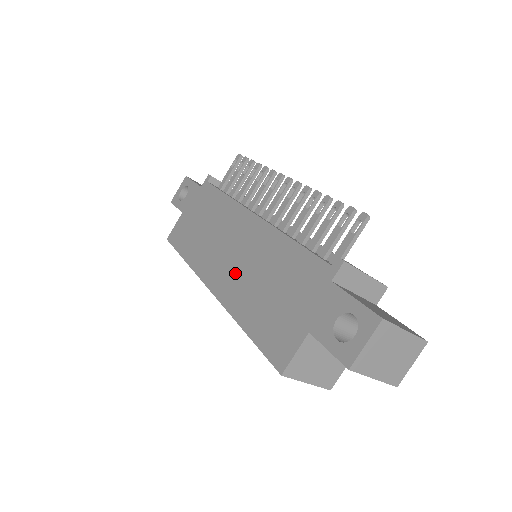
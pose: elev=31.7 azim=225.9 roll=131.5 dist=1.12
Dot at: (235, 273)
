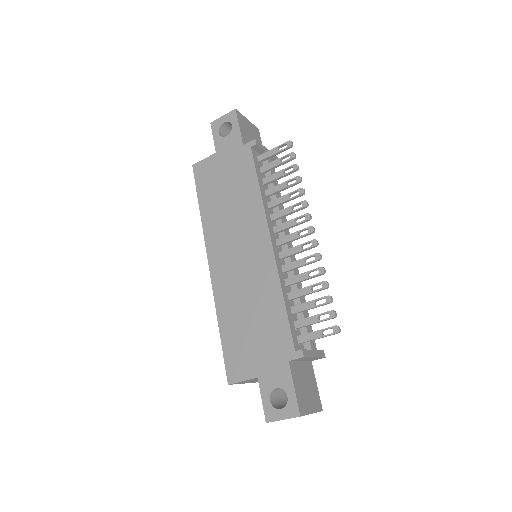
Dot at: (233, 275)
